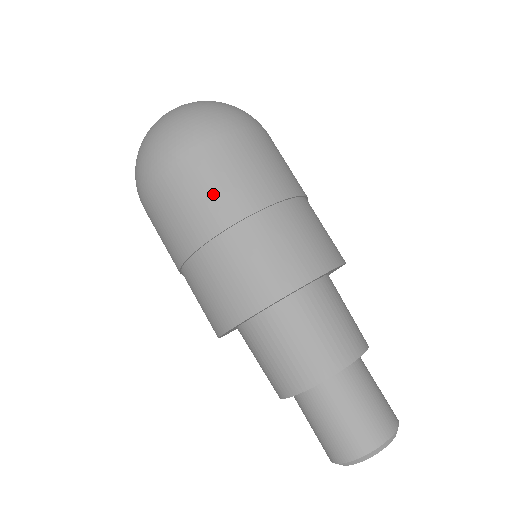
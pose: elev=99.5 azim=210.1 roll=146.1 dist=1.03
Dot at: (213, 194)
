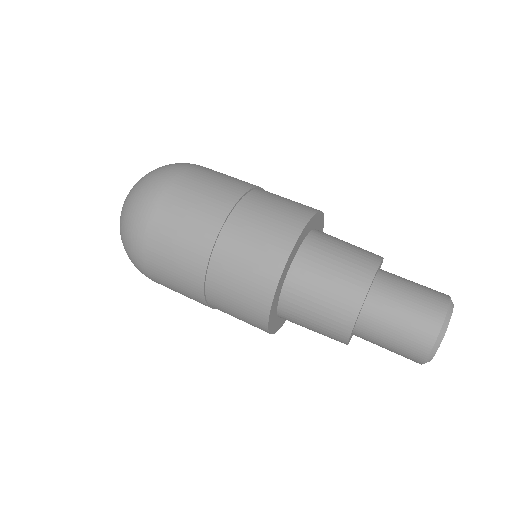
Dot at: (189, 226)
